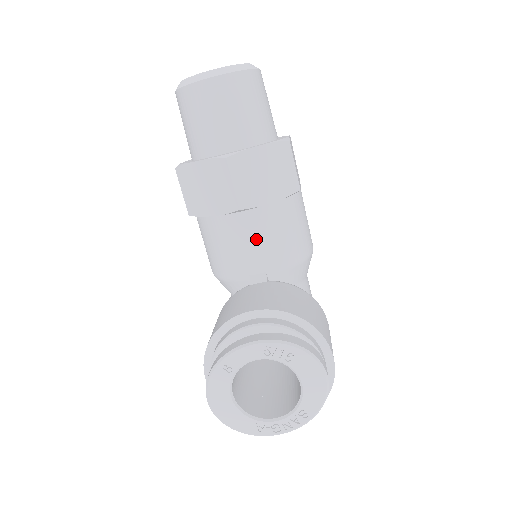
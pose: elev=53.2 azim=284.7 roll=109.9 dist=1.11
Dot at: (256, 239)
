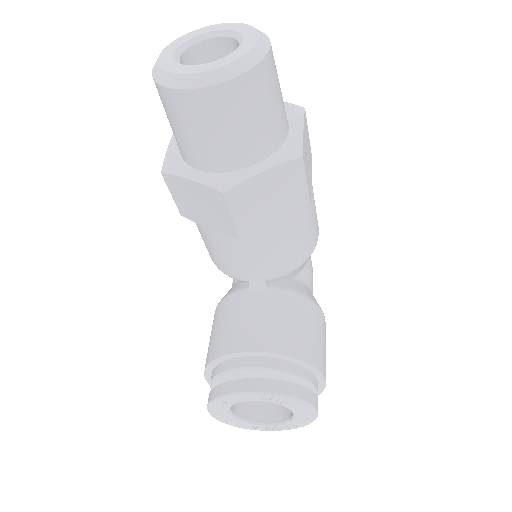
Dot at: (257, 254)
